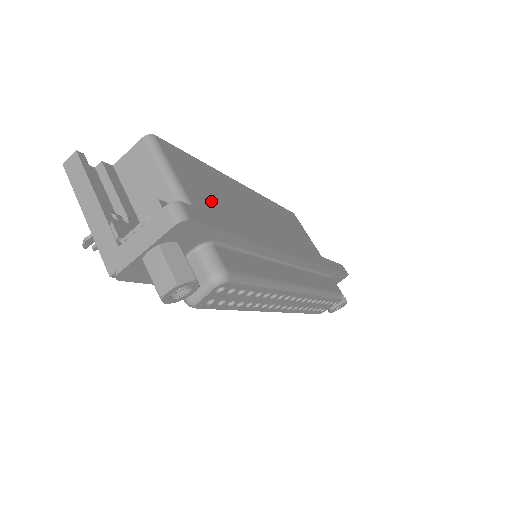
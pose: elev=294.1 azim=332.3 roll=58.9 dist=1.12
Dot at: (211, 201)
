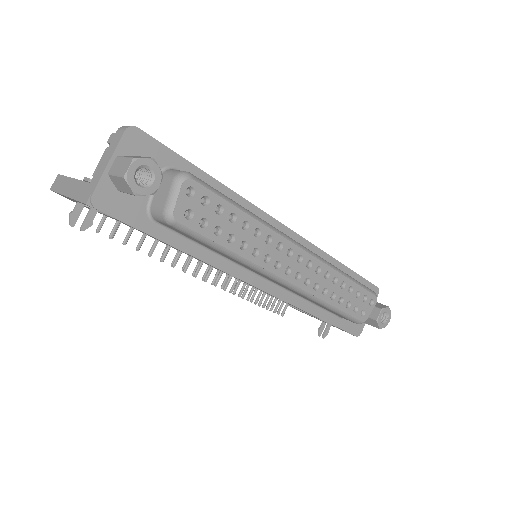
Dot at: occluded
